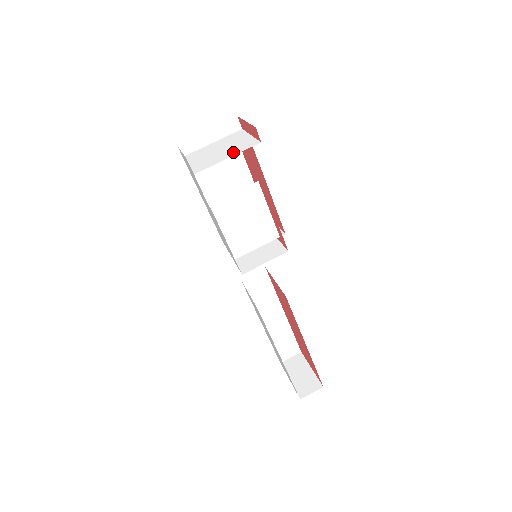
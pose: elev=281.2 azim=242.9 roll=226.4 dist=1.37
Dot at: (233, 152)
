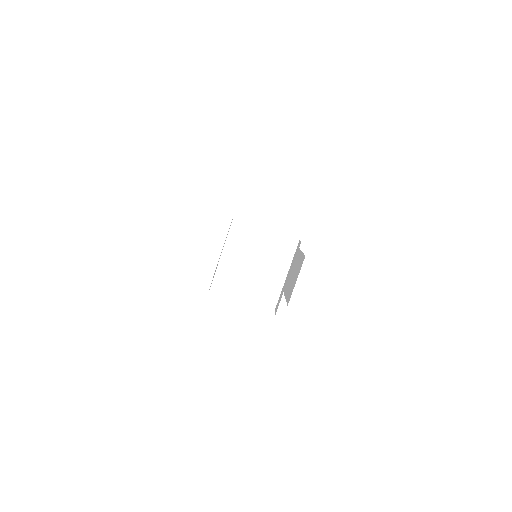
Dot at: (282, 265)
